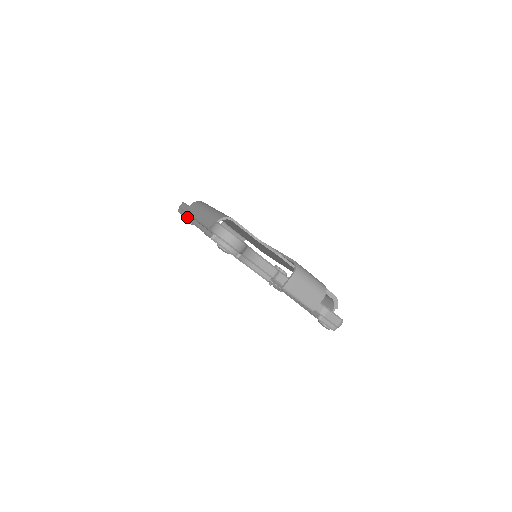
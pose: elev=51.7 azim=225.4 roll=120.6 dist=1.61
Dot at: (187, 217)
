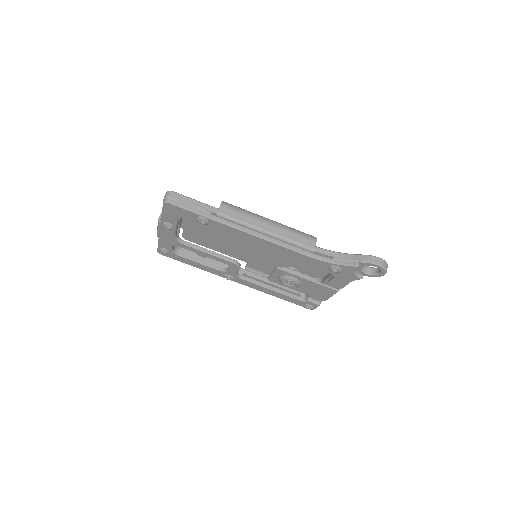
Dot at: (219, 220)
